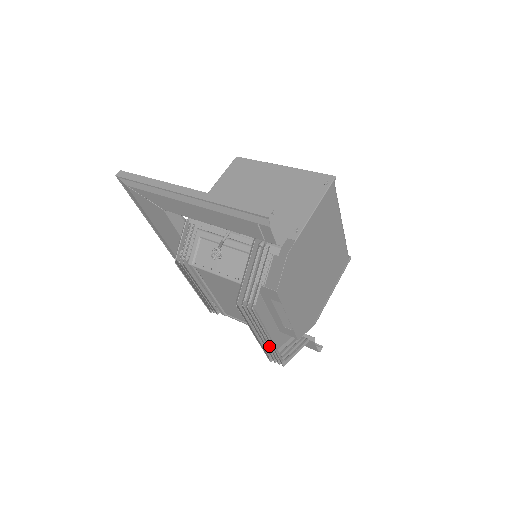
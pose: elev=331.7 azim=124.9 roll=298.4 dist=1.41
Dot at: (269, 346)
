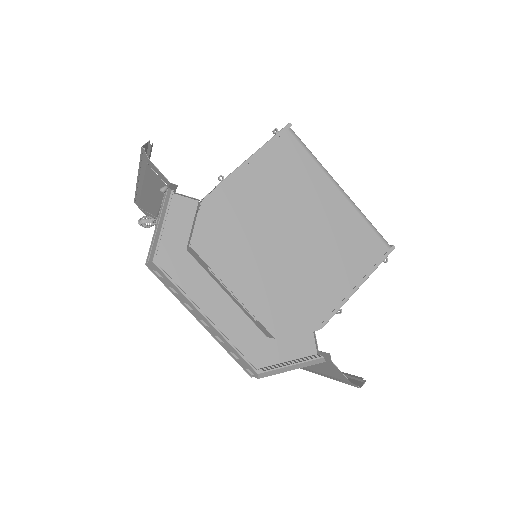
Dot at: (224, 339)
